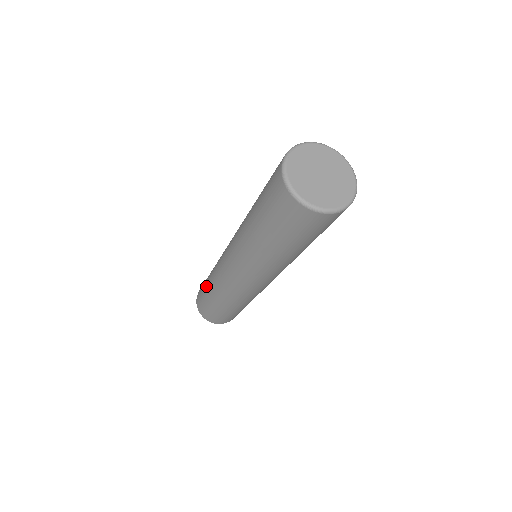
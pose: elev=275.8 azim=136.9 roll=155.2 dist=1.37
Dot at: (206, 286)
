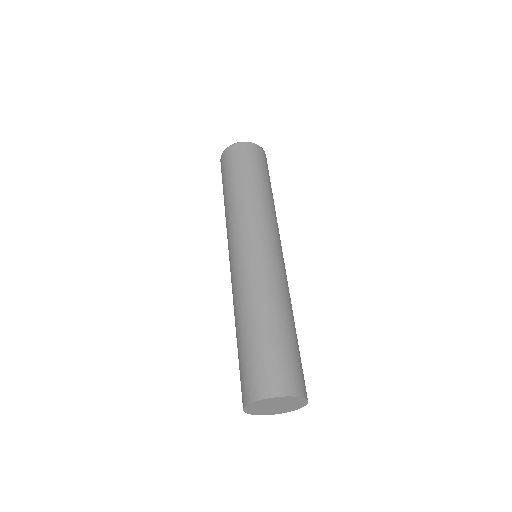
Dot at: (246, 333)
